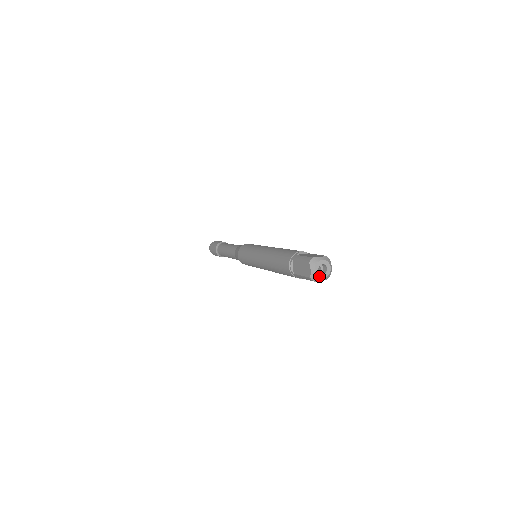
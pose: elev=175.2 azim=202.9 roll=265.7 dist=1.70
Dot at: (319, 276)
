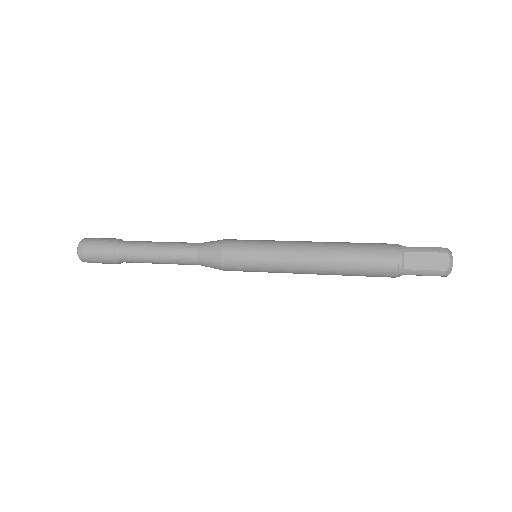
Dot at: (451, 270)
